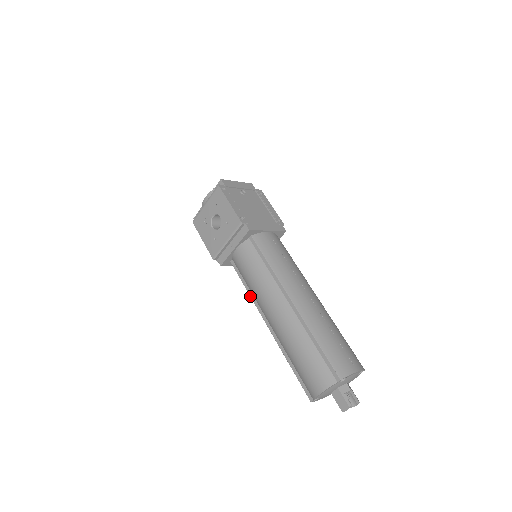
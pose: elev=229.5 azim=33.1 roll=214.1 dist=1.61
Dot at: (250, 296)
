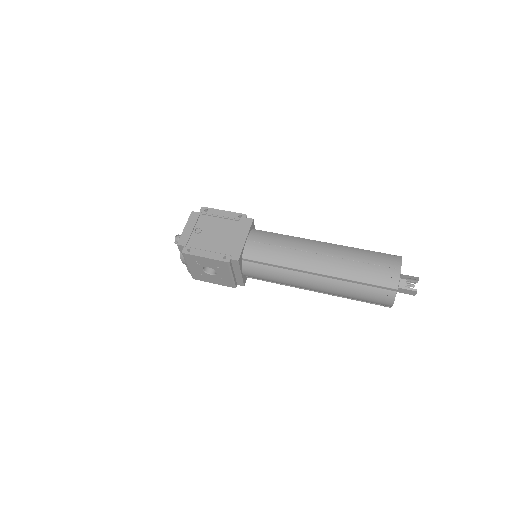
Dot at: occluded
